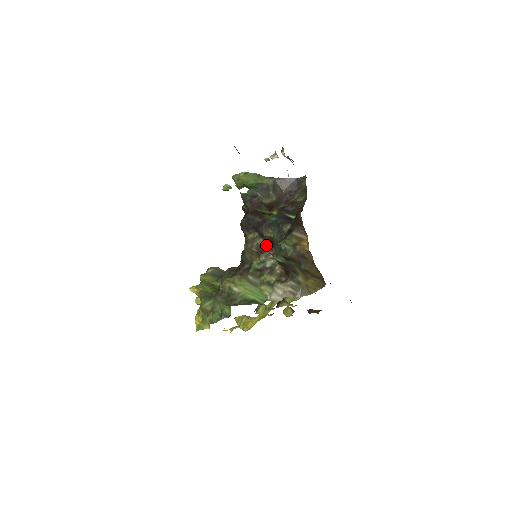
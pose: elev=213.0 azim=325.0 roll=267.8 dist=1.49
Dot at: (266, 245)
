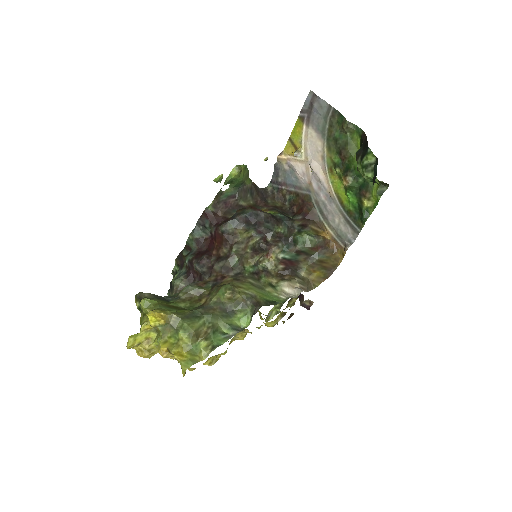
Dot at: (258, 246)
